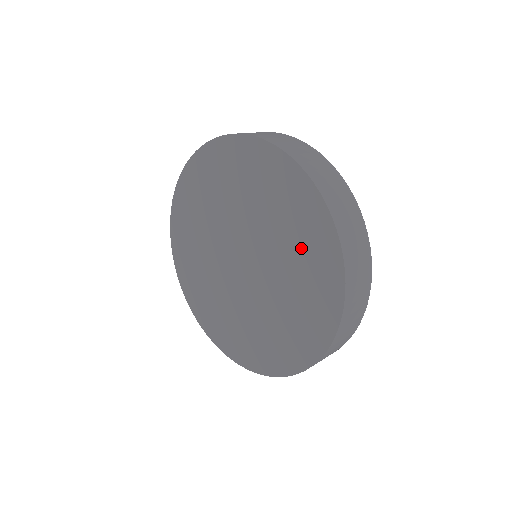
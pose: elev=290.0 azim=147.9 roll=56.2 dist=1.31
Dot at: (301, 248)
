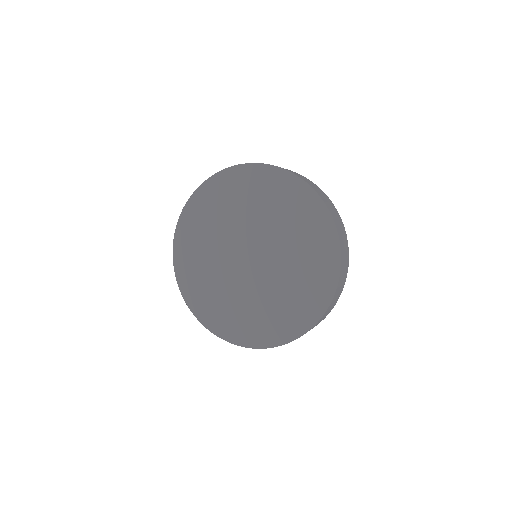
Dot at: (285, 208)
